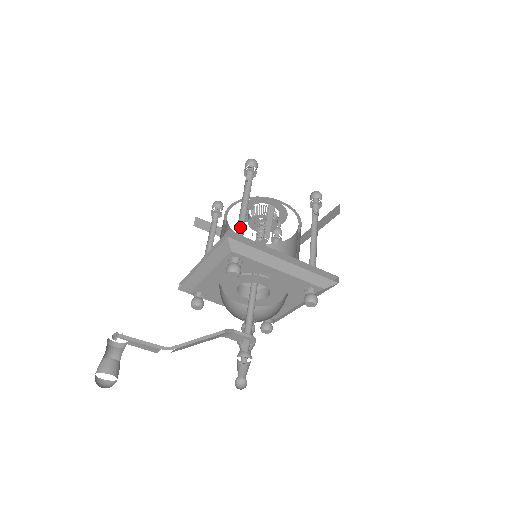
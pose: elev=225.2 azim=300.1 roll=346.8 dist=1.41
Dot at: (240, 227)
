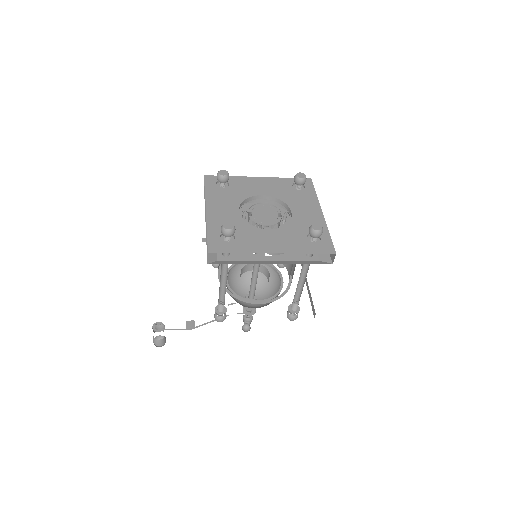
Dot at: (223, 284)
